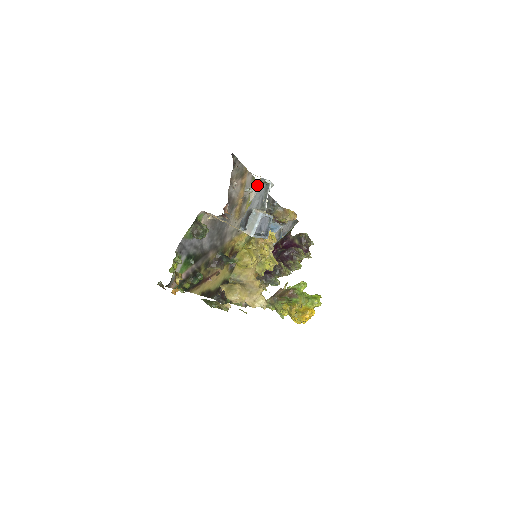
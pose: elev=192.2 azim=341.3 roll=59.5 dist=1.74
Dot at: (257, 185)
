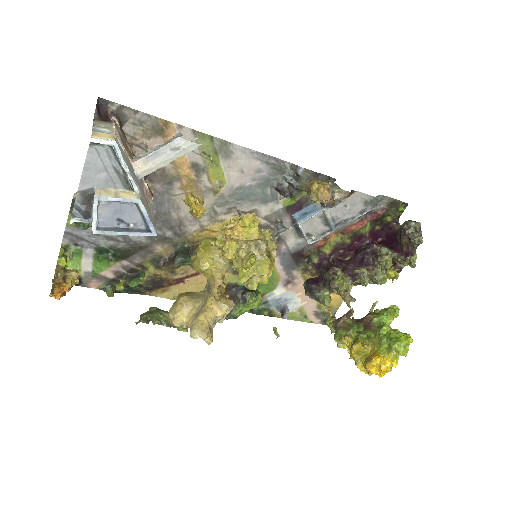
Dot at: (160, 146)
